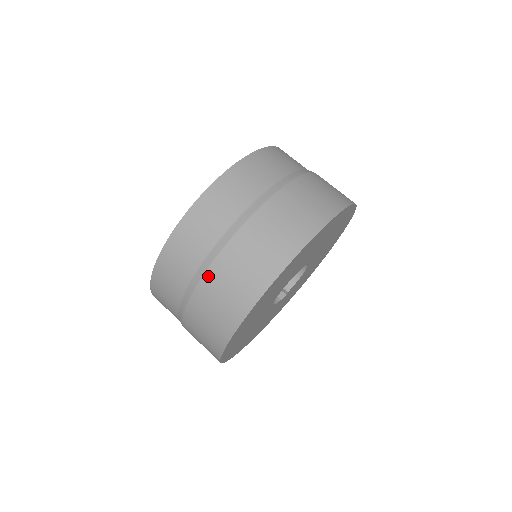
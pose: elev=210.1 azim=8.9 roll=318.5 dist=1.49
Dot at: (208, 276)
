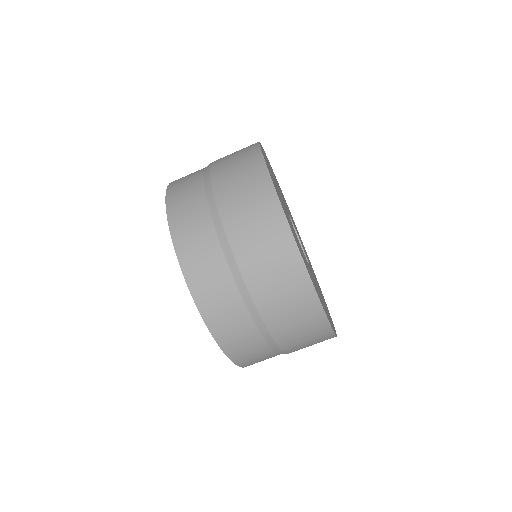
Dot at: (232, 237)
